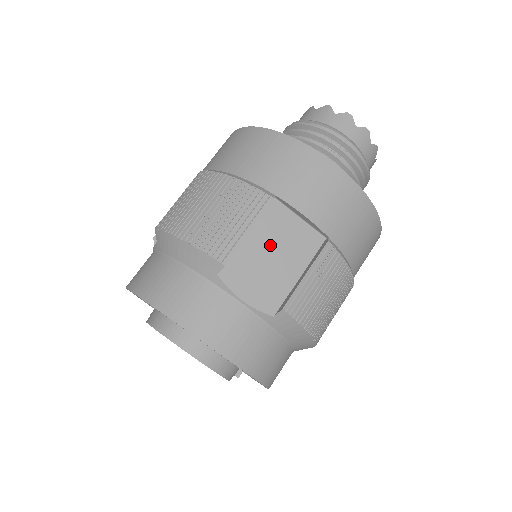
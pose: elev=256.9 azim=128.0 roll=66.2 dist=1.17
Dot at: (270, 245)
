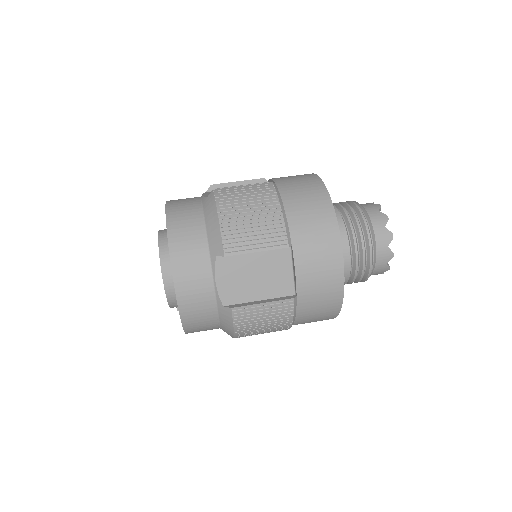
Dot at: (261, 268)
